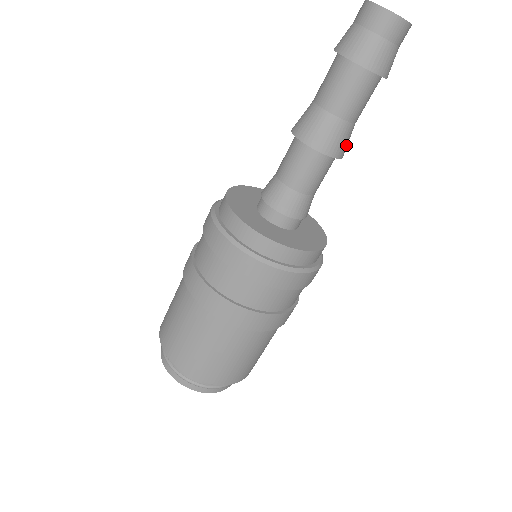
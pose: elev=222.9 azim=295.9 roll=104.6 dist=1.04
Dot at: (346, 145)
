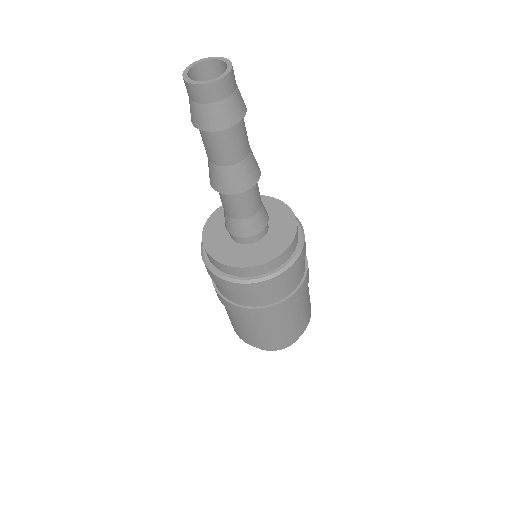
Dot at: (253, 173)
